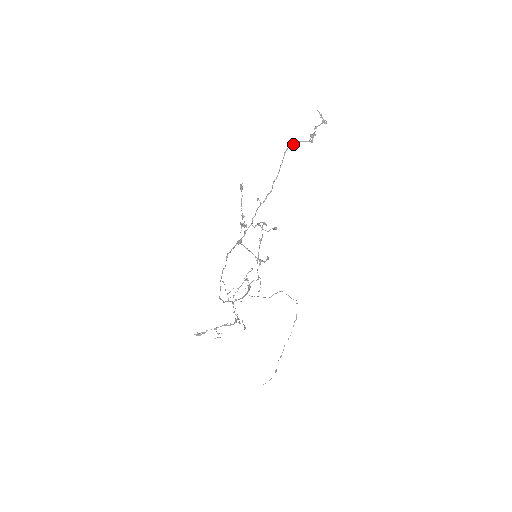
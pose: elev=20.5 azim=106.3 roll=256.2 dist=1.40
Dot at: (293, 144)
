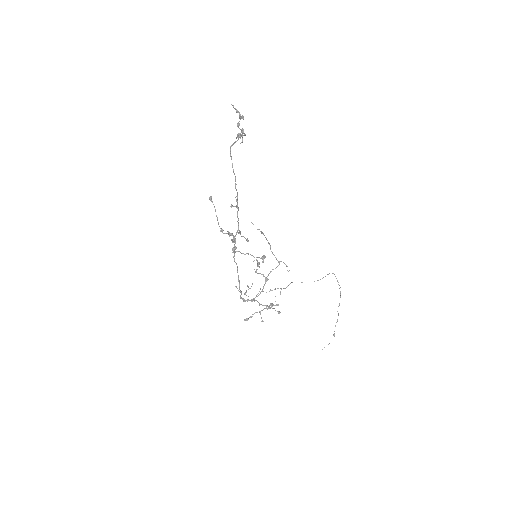
Dot at: (234, 142)
